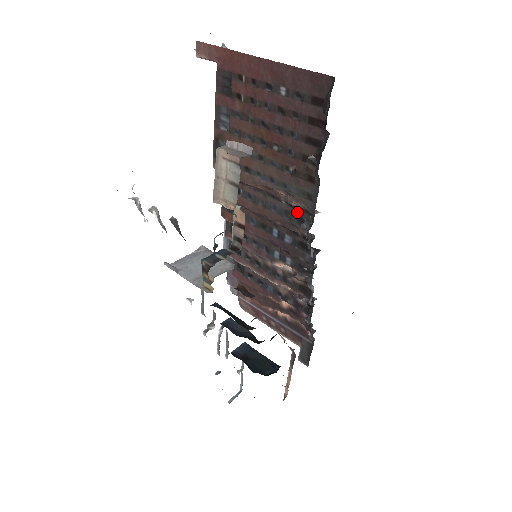
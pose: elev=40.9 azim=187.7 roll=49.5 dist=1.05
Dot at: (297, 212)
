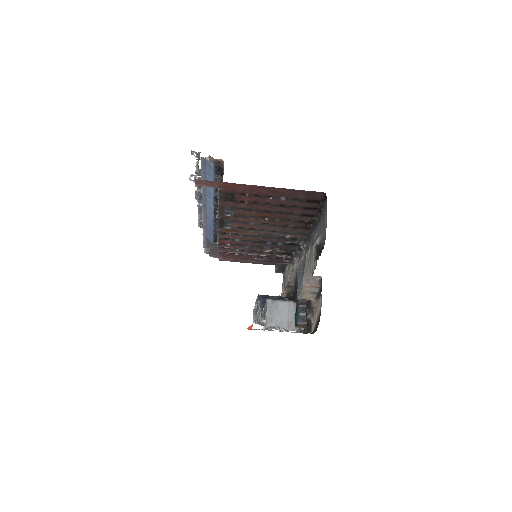
Dot at: occluded
